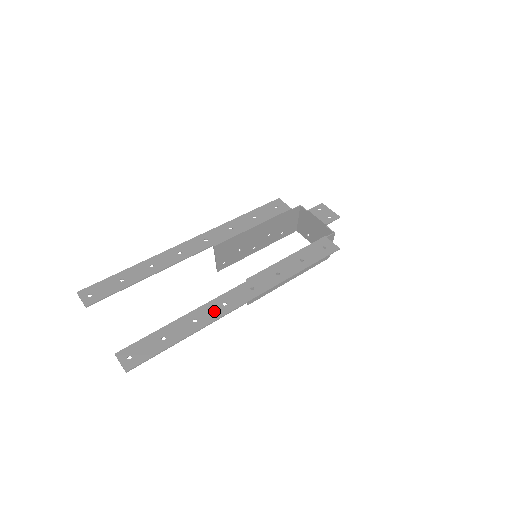
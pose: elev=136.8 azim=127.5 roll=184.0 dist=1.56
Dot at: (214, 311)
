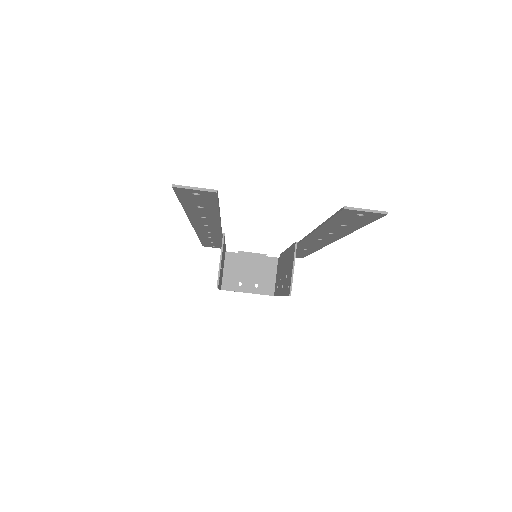
Dot at: occluded
